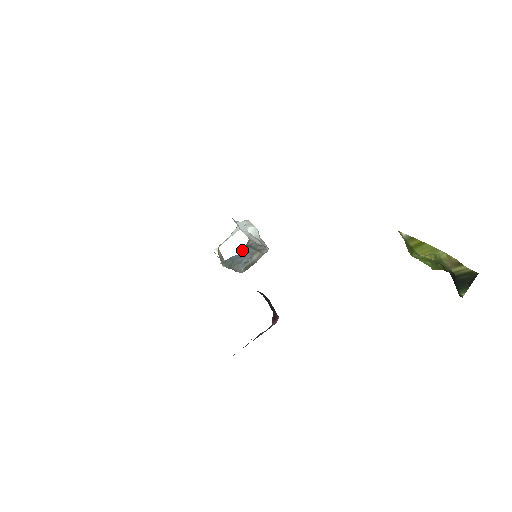
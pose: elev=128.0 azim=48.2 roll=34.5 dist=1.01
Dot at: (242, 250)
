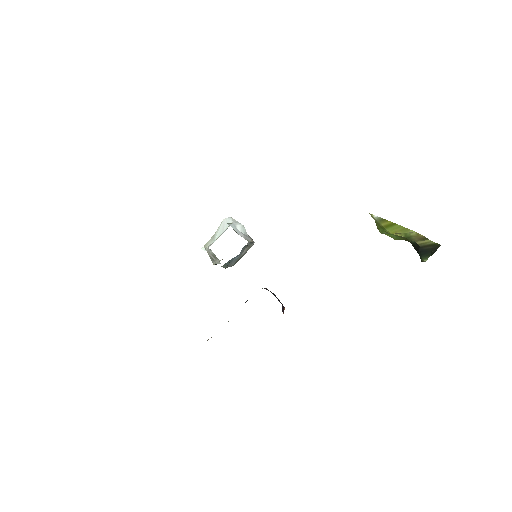
Dot at: occluded
